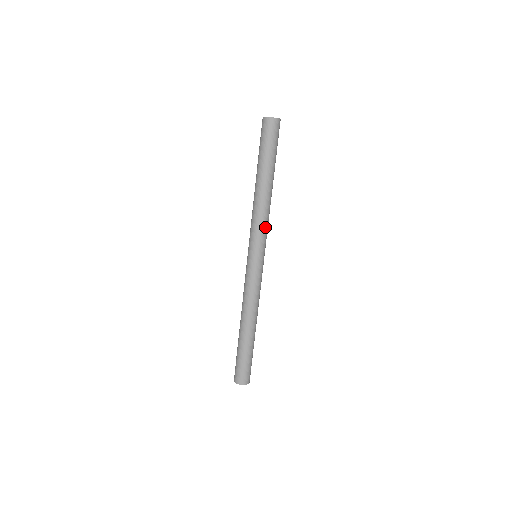
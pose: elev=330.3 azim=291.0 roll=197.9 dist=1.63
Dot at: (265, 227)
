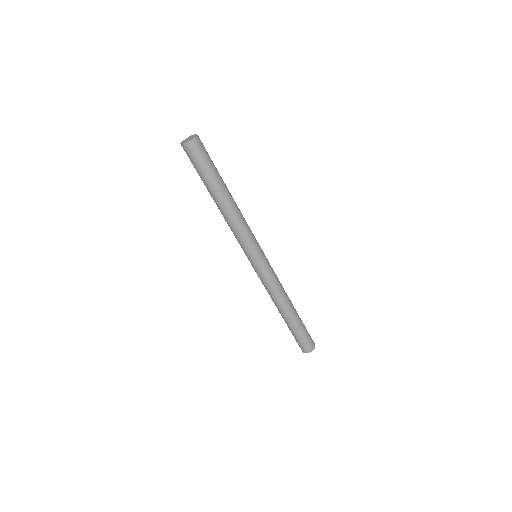
Dot at: (245, 233)
